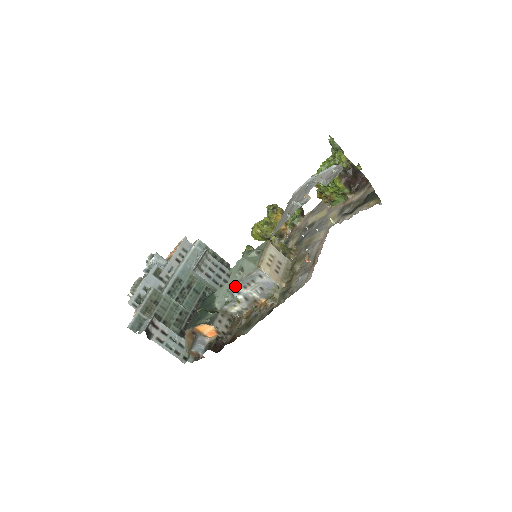
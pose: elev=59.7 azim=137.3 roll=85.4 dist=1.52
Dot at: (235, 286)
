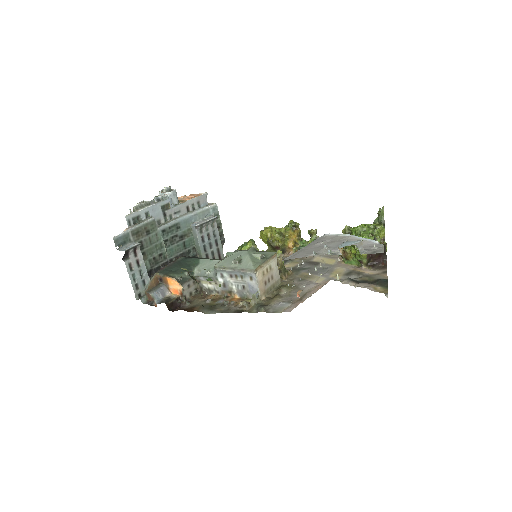
Dot at: (224, 269)
